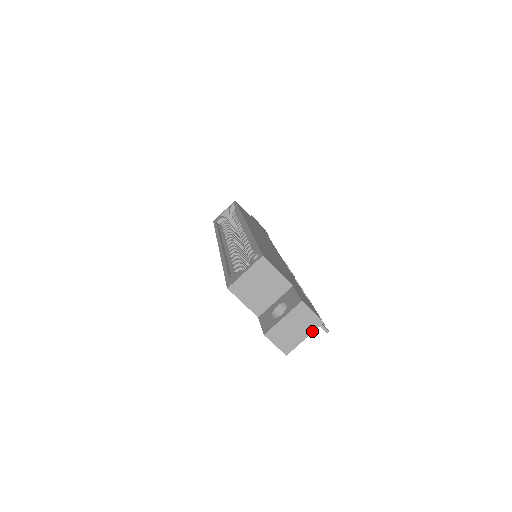
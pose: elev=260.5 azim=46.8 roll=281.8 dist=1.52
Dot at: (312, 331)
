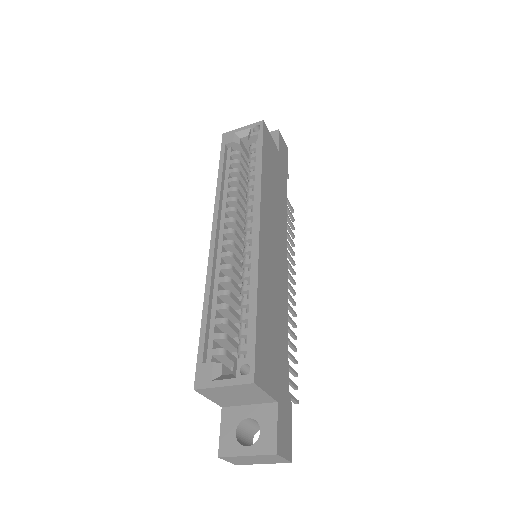
Dot at: (275, 463)
